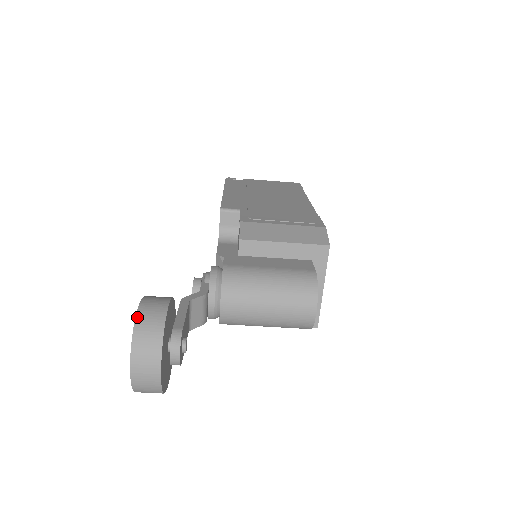
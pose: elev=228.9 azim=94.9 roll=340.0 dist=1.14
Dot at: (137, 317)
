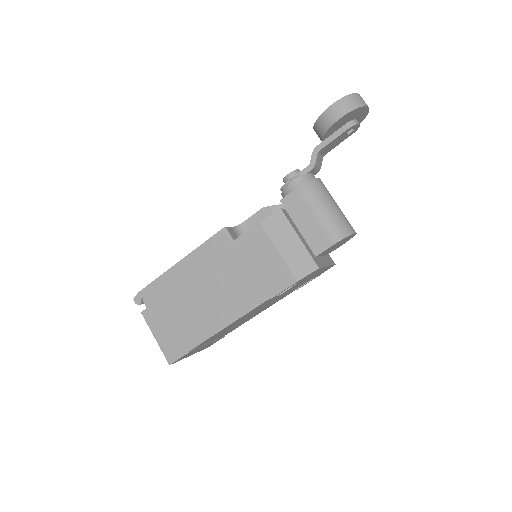
Dot at: occluded
